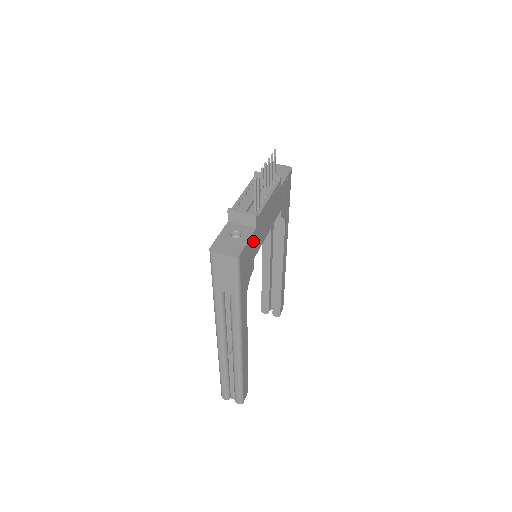
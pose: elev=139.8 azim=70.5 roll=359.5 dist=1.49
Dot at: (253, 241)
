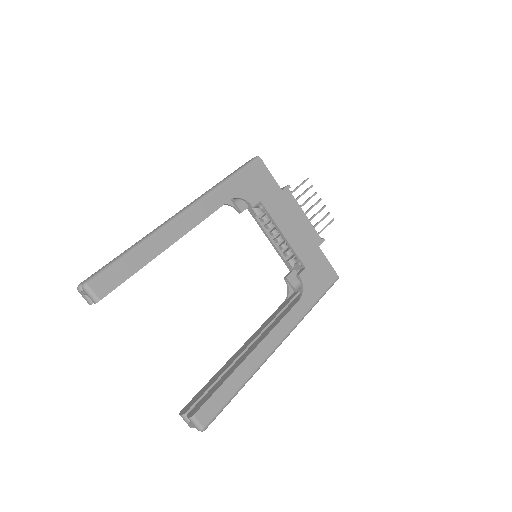
Dot at: (272, 189)
